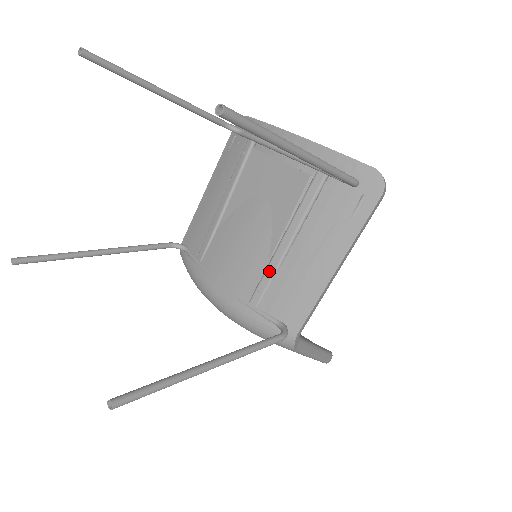
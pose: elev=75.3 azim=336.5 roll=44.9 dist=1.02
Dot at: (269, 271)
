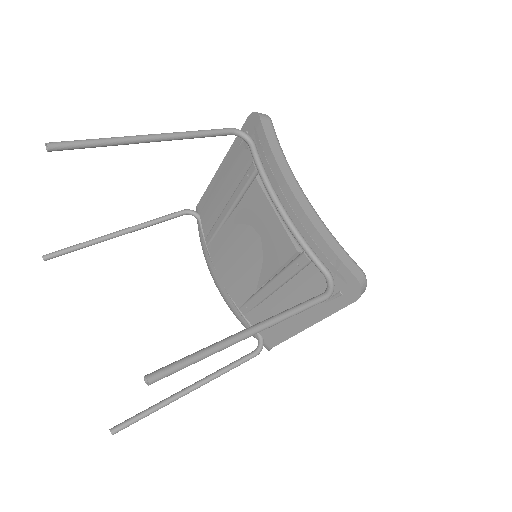
Dot at: (255, 299)
